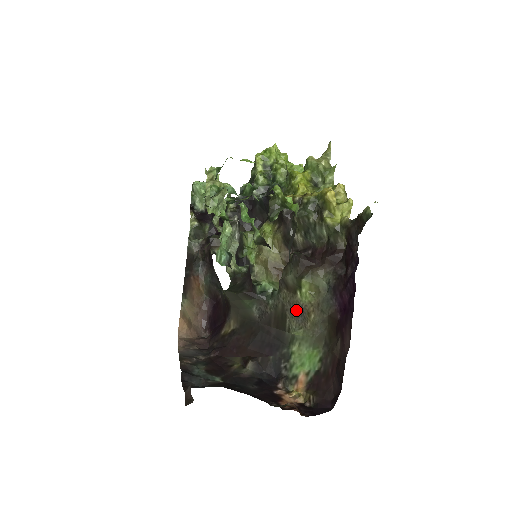
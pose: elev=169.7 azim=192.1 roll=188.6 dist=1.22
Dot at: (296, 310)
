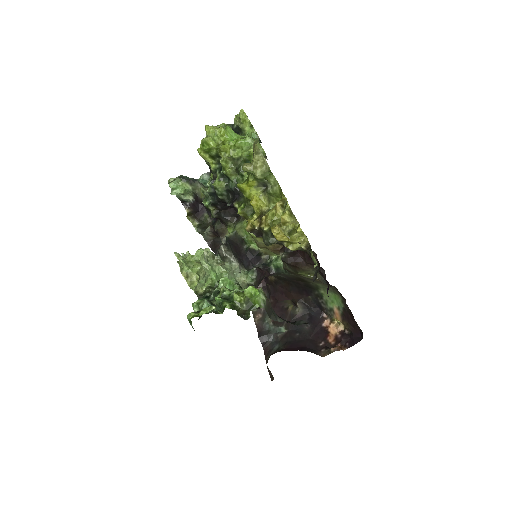
Dot at: (308, 279)
